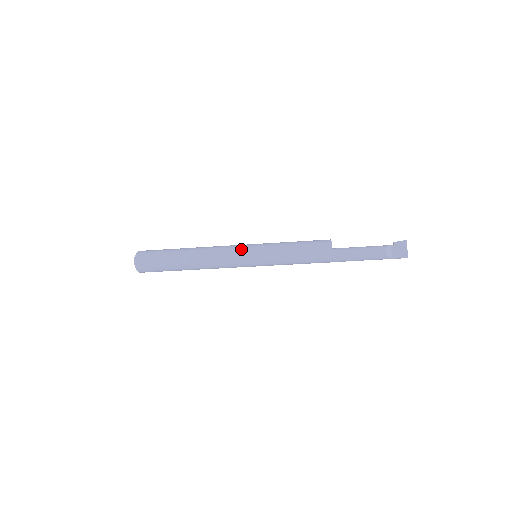
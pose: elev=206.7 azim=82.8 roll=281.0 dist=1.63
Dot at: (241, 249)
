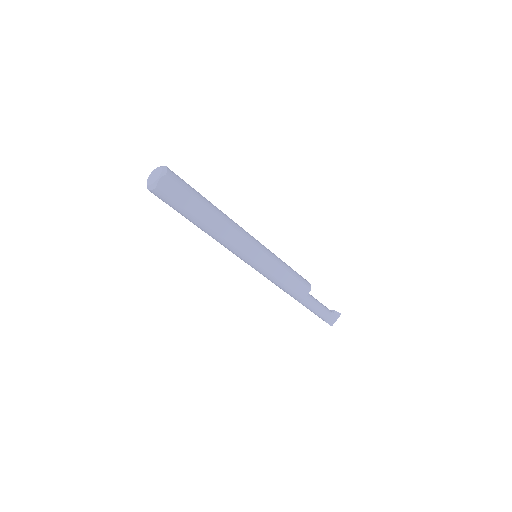
Dot at: (256, 248)
